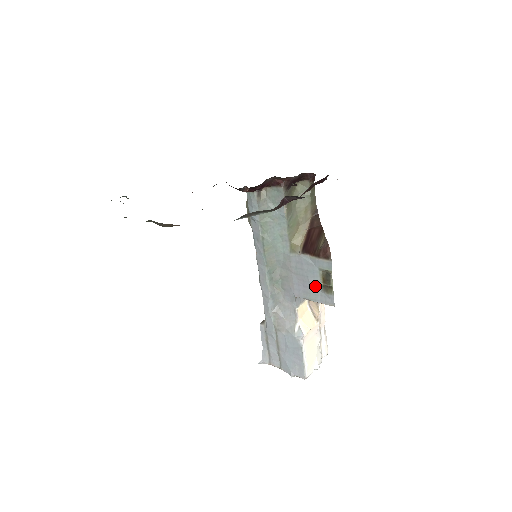
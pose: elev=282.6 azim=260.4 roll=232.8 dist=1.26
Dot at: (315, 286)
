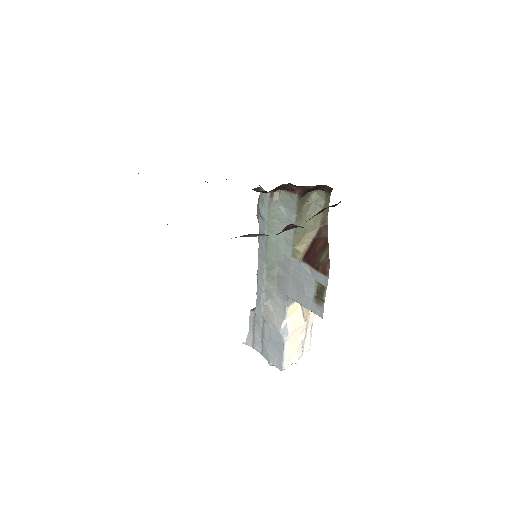
Dot at: (308, 294)
